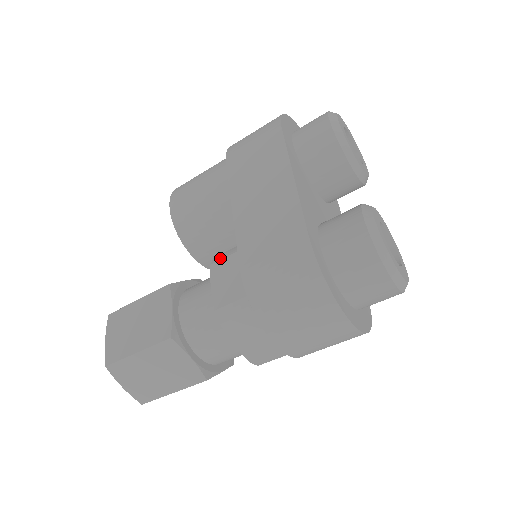
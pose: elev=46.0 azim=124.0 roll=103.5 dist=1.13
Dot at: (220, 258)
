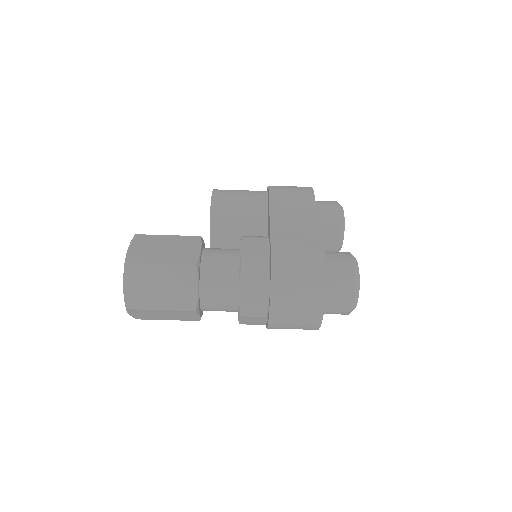
Dot at: (251, 236)
